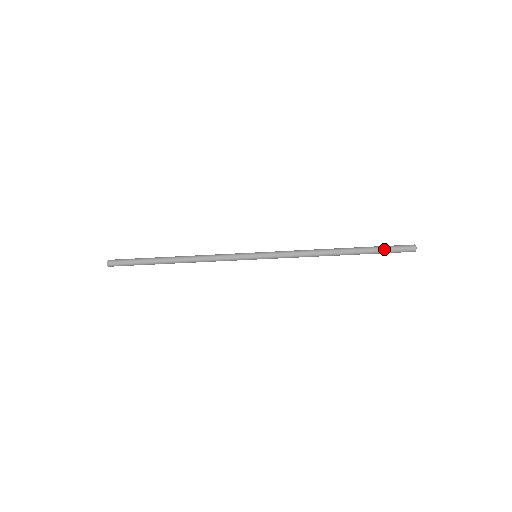
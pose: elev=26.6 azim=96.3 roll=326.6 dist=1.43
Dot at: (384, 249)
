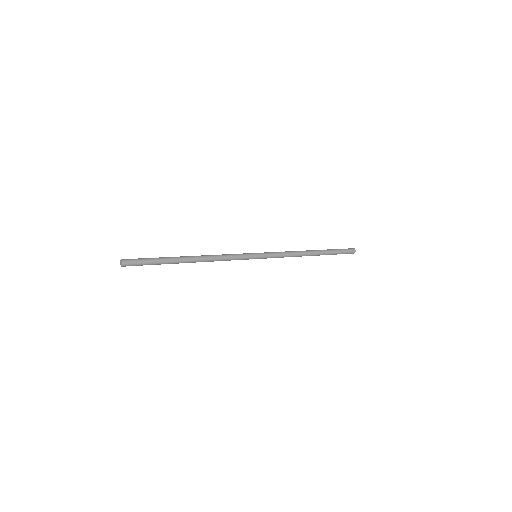
Dot at: occluded
